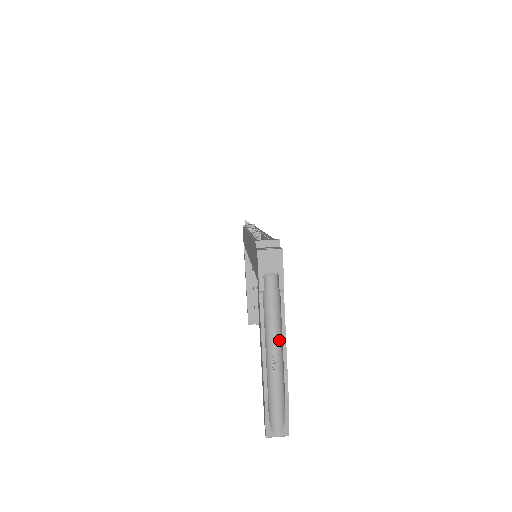
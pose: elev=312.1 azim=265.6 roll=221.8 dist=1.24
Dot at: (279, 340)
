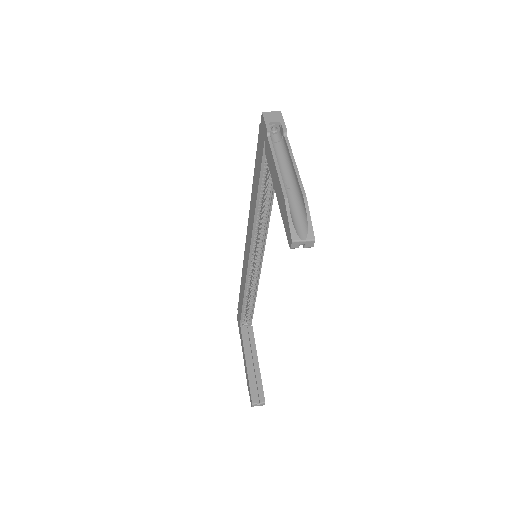
Dot at: (289, 170)
